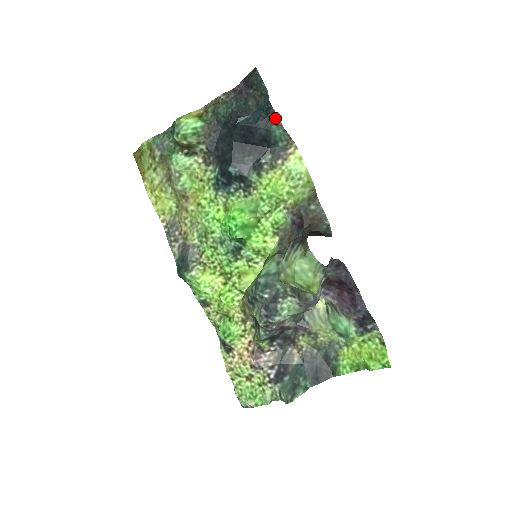
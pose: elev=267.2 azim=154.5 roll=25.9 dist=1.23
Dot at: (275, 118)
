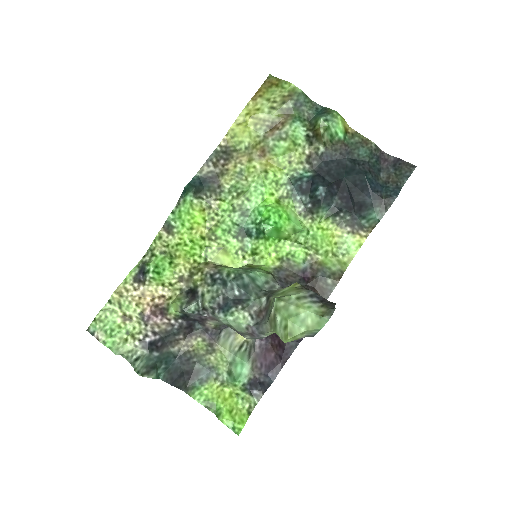
Dot at: (386, 206)
